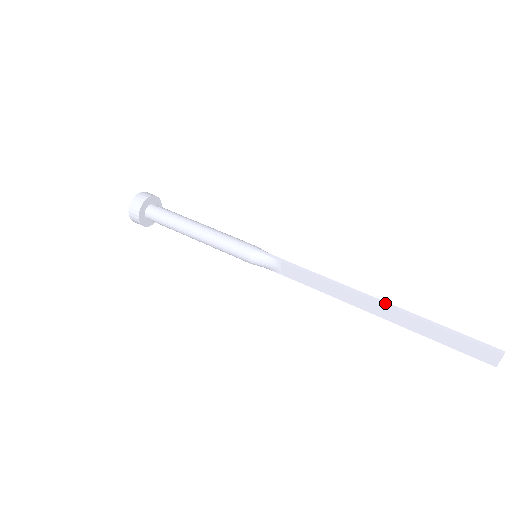
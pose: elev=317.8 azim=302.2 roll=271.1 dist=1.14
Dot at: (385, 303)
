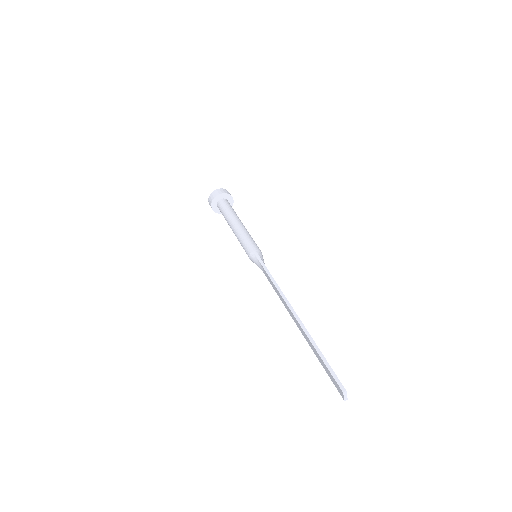
Dot at: (299, 320)
